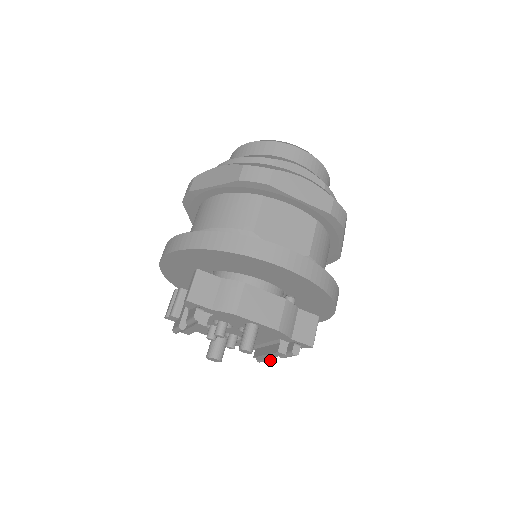
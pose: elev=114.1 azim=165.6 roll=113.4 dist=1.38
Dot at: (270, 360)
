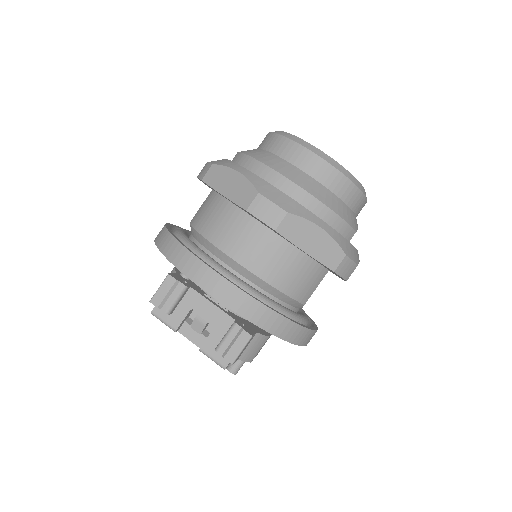
Dot at: occluded
